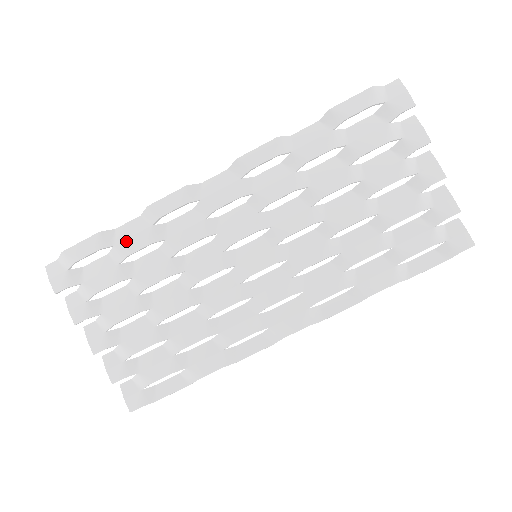
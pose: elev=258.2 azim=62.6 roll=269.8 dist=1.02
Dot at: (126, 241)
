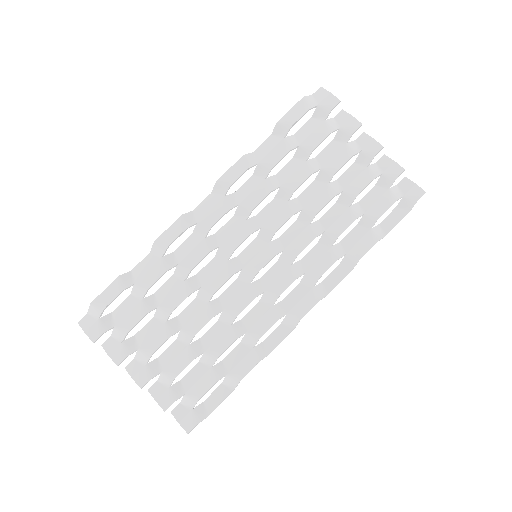
Dot at: (144, 277)
